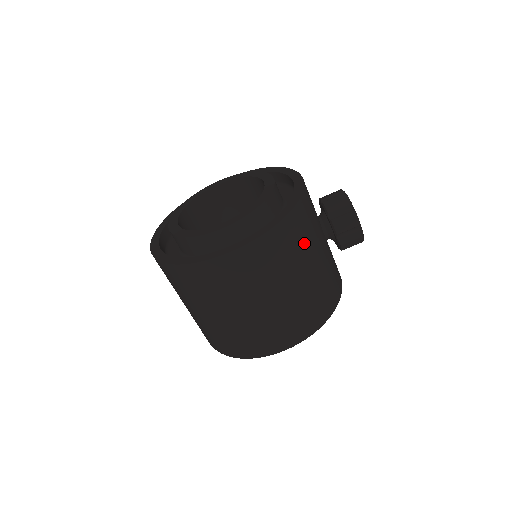
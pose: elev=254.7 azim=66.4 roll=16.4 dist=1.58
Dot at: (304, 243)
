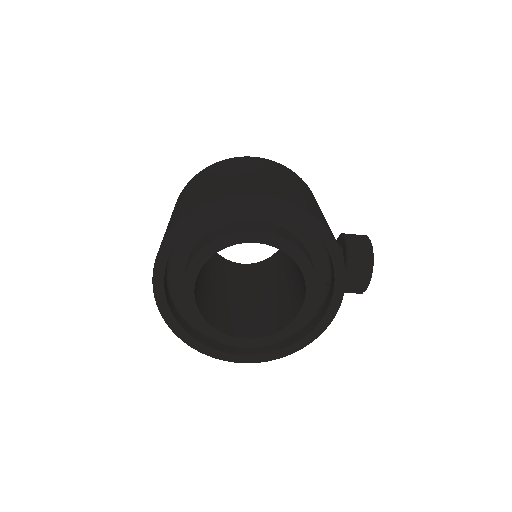
Dot at: occluded
